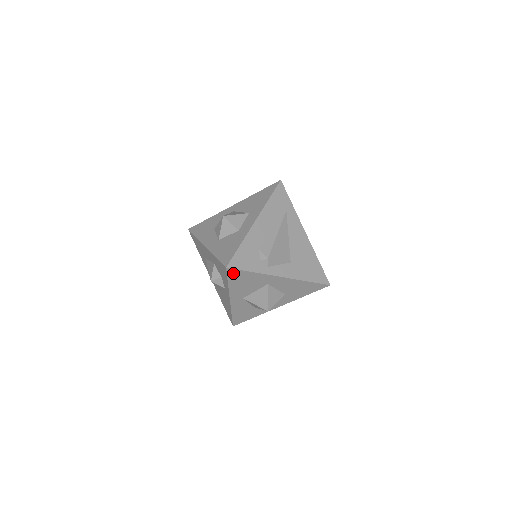
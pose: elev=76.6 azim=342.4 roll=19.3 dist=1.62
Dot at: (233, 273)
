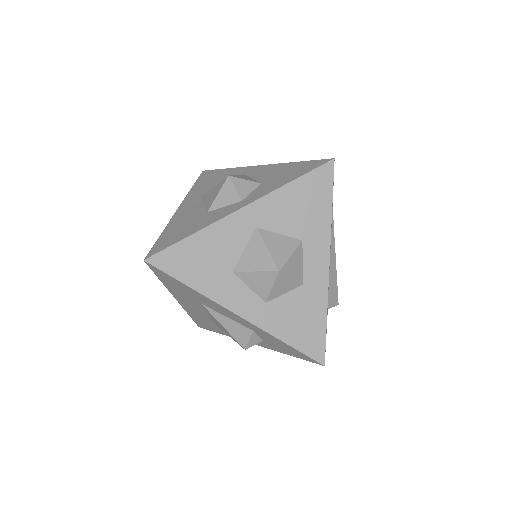
Dot at: occluded
